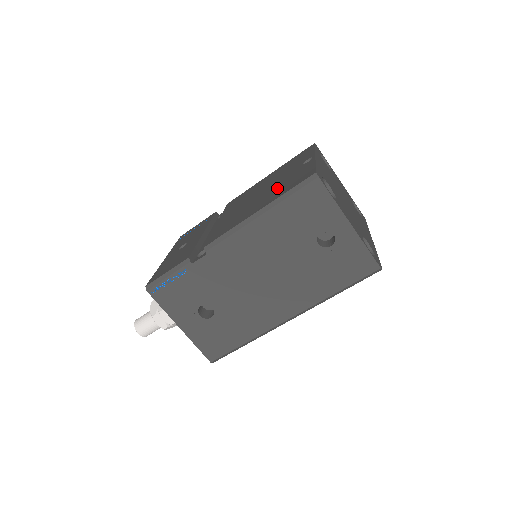
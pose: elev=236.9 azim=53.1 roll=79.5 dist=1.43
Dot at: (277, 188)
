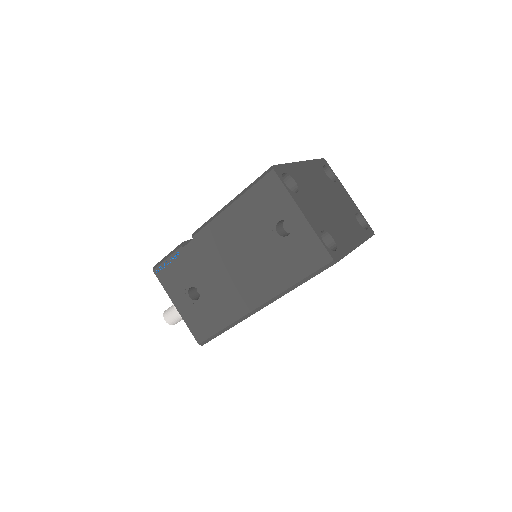
Dot at: occluded
